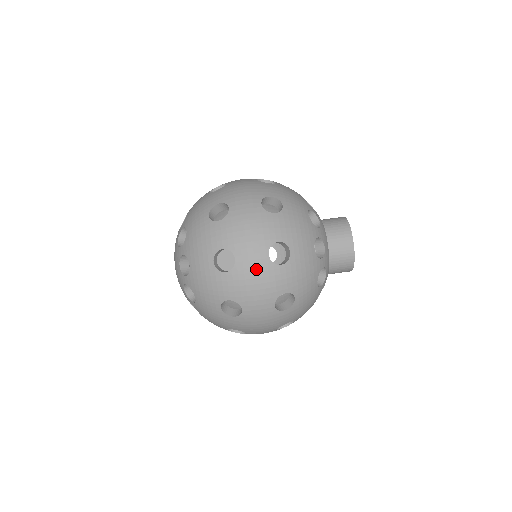
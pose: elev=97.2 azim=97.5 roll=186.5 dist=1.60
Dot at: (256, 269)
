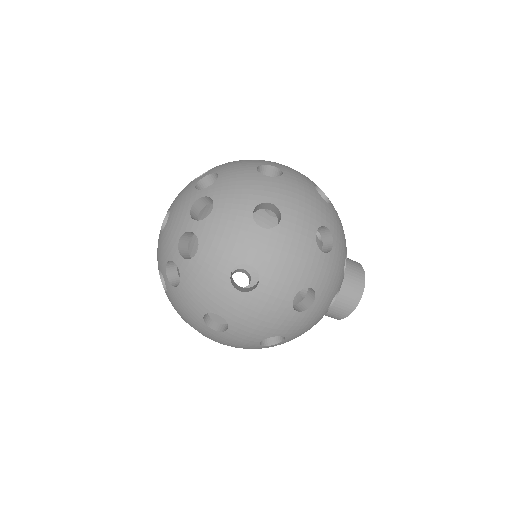
Dot at: (240, 343)
